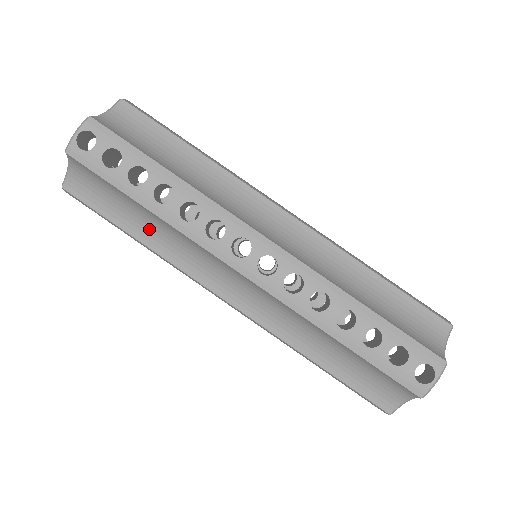
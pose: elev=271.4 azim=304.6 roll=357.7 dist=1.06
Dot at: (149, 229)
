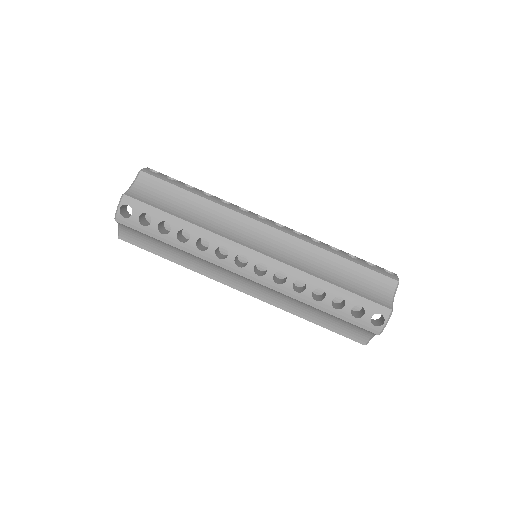
Dot at: (180, 256)
